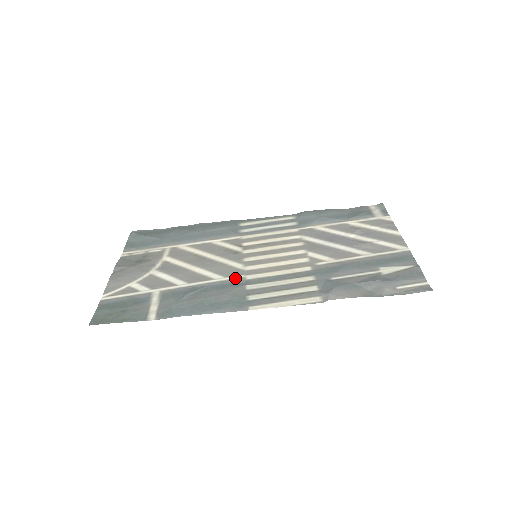
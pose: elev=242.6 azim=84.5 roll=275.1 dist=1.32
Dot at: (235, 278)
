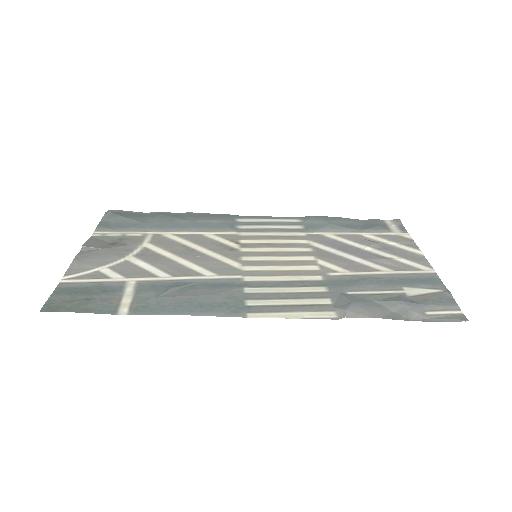
Dot at: (230, 277)
